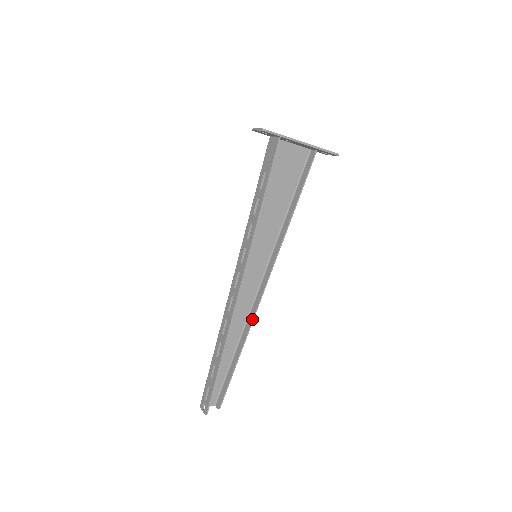
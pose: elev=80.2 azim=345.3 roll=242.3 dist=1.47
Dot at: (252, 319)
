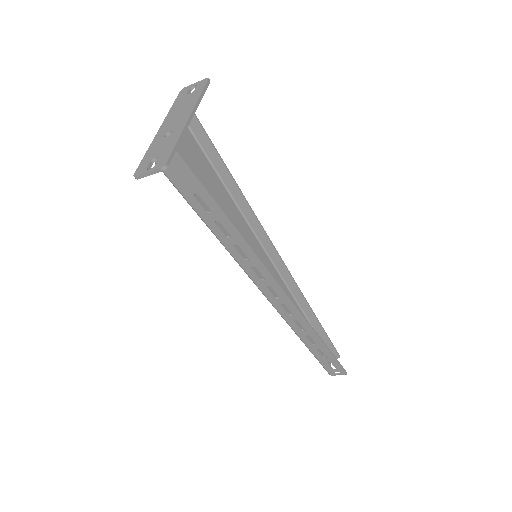
Dot at: (299, 290)
